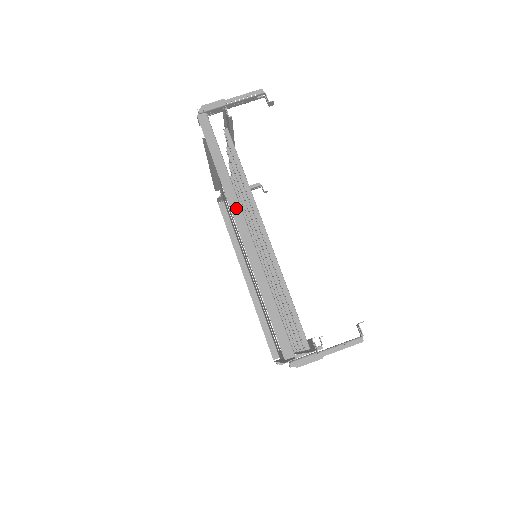
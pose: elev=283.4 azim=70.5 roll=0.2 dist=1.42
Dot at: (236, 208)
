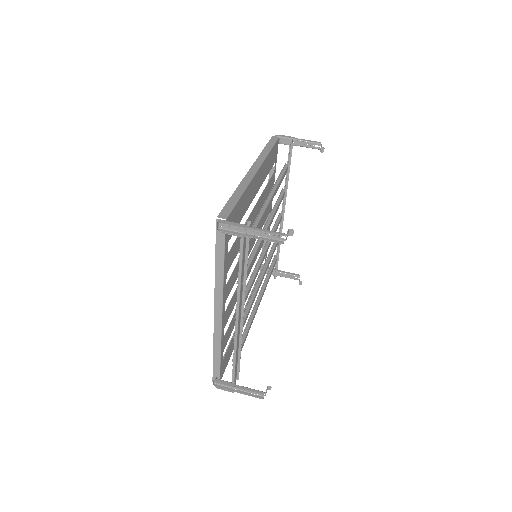
Dot at: (258, 163)
